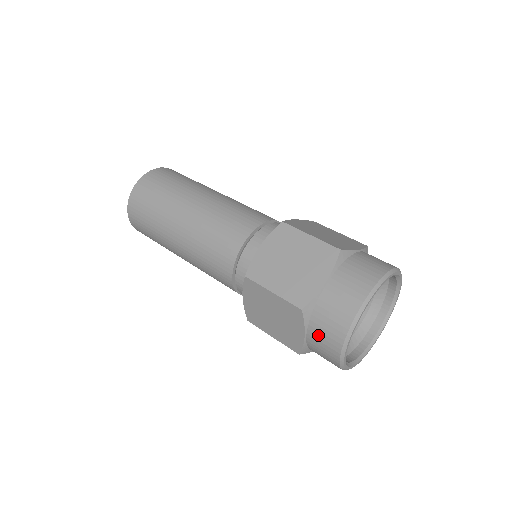
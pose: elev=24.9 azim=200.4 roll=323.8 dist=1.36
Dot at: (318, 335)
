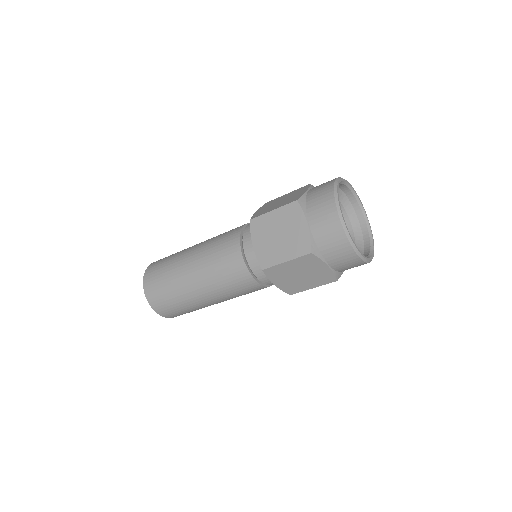
Dot at: (316, 213)
